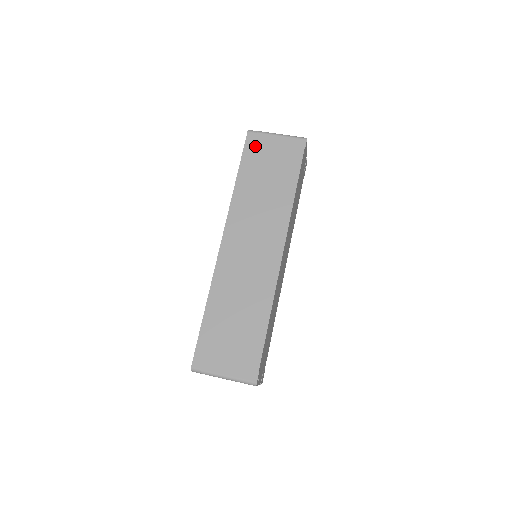
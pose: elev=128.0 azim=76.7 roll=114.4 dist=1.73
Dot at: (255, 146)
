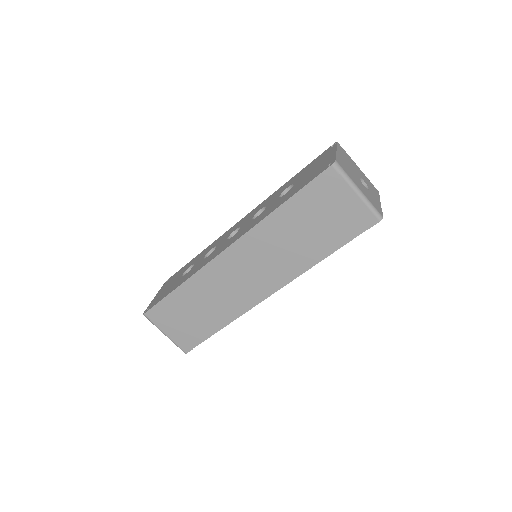
Dot at: (325, 187)
